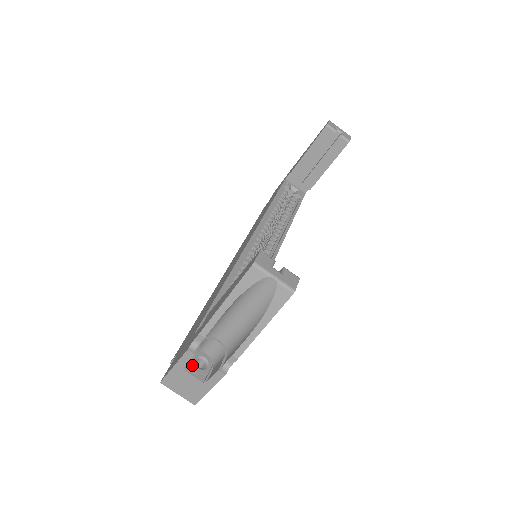
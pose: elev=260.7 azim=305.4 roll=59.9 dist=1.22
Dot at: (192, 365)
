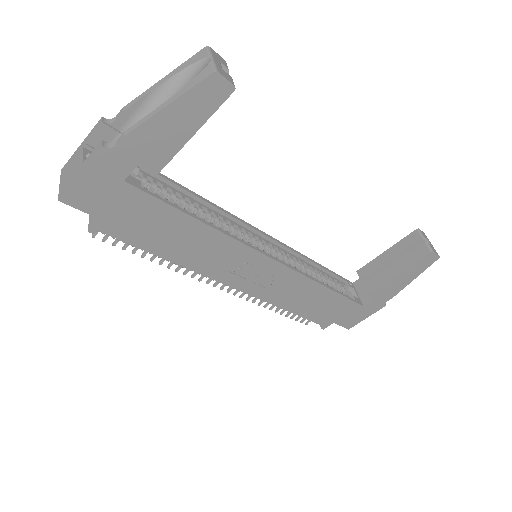
Dot at: occluded
